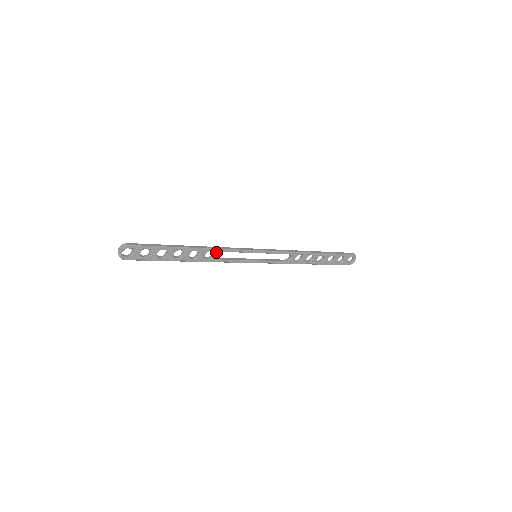
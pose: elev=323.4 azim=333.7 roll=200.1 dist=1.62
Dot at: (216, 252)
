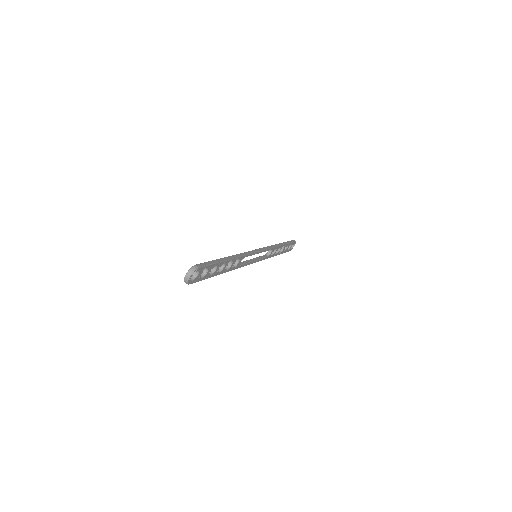
Dot at: (241, 259)
